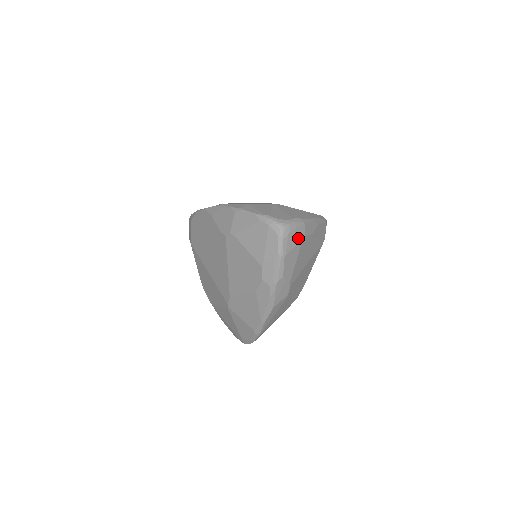
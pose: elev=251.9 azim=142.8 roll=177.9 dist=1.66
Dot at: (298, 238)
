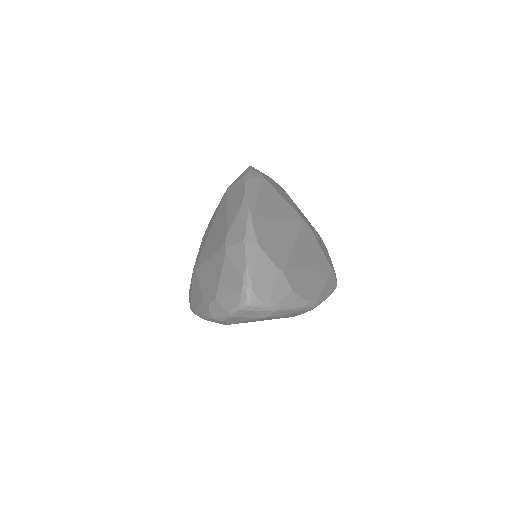
Dot at: (257, 316)
